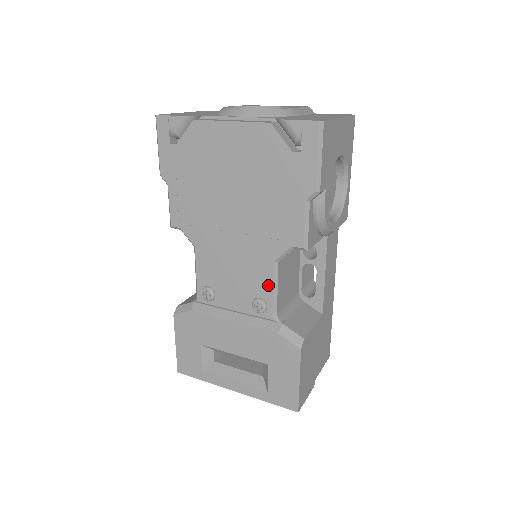
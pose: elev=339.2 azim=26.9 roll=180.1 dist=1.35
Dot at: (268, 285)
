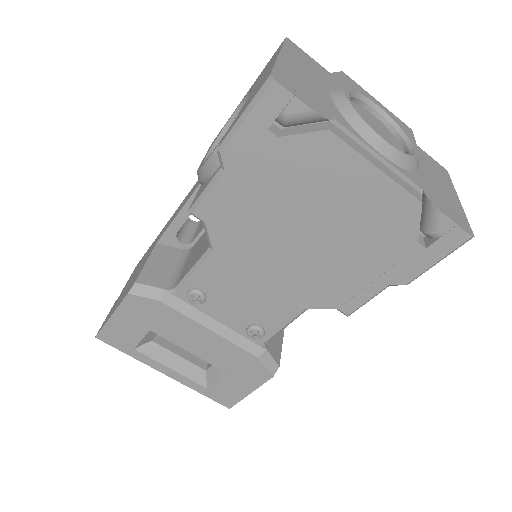
Dot at: (280, 322)
